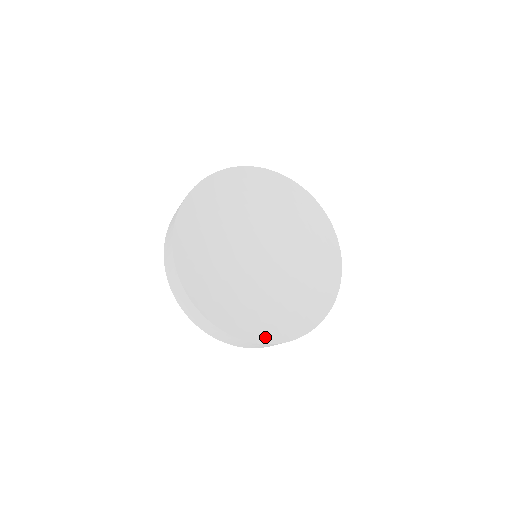
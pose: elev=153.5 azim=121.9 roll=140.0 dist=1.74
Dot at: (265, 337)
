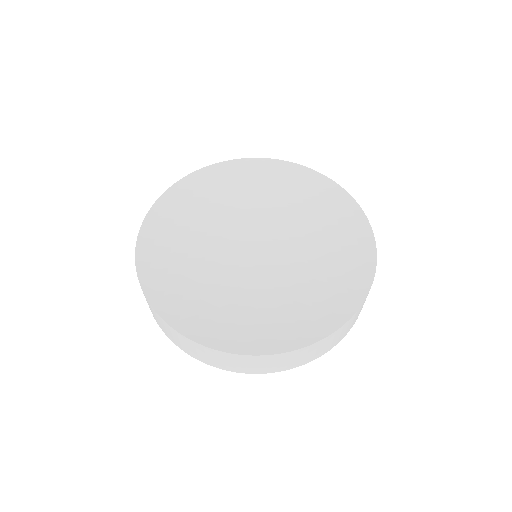
Dot at: (211, 339)
